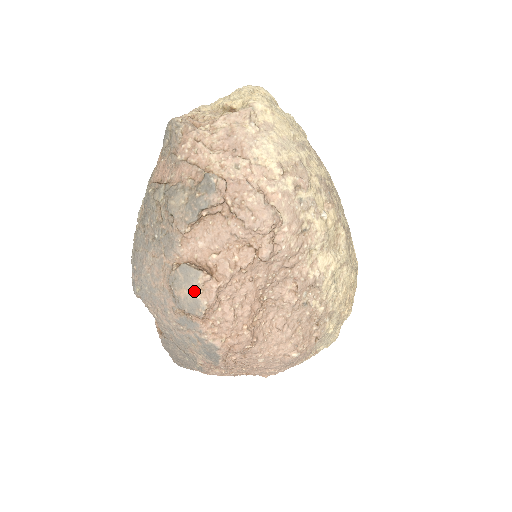
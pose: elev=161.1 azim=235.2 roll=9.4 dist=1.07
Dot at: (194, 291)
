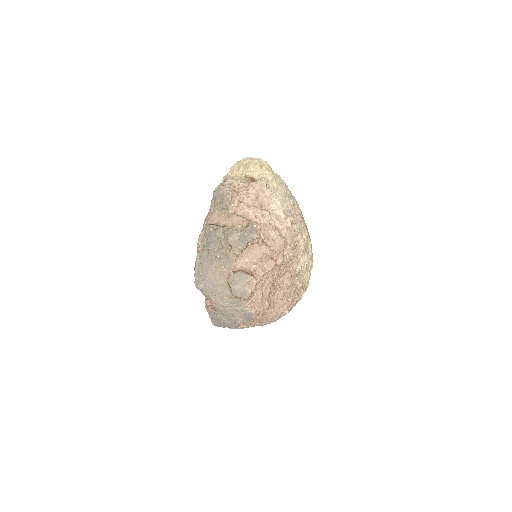
Dot at: (244, 286)
